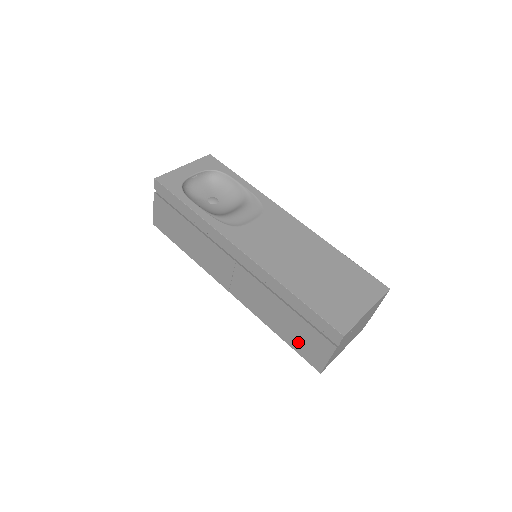
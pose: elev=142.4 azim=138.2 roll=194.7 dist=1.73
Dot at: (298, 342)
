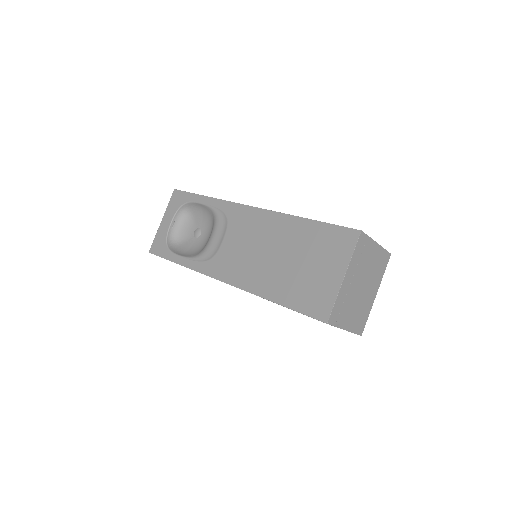
Dot at: occluded
